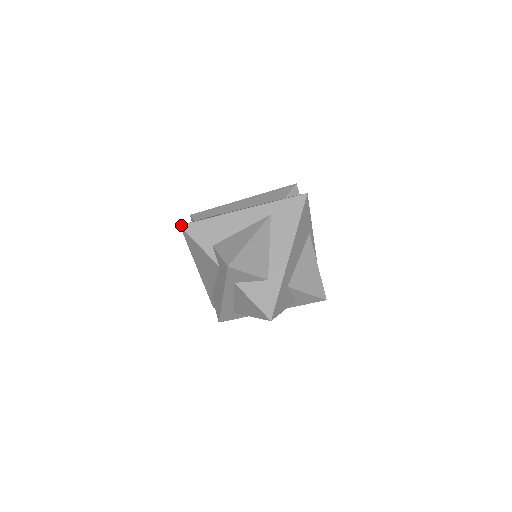
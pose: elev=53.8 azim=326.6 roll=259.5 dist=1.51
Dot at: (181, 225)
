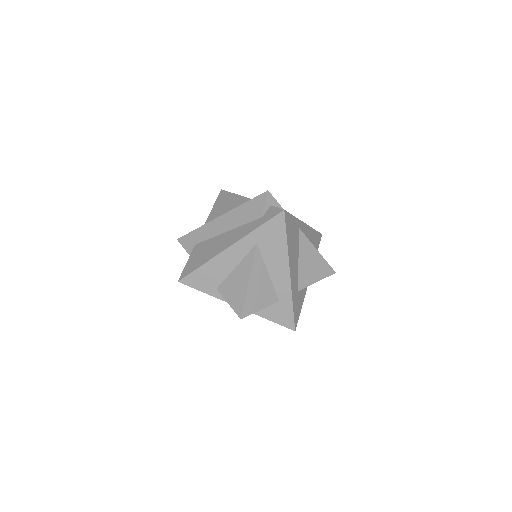
Dot at: (179, 281)
